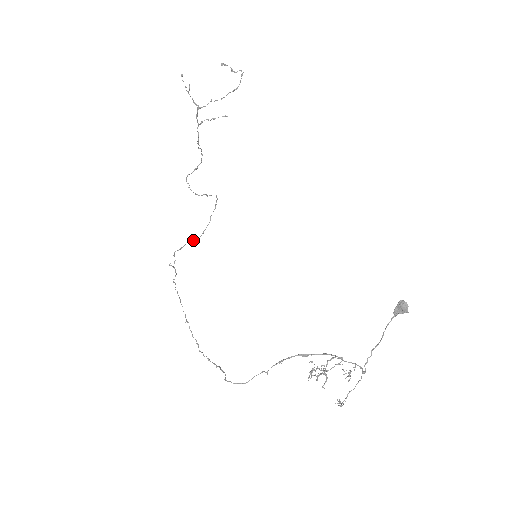
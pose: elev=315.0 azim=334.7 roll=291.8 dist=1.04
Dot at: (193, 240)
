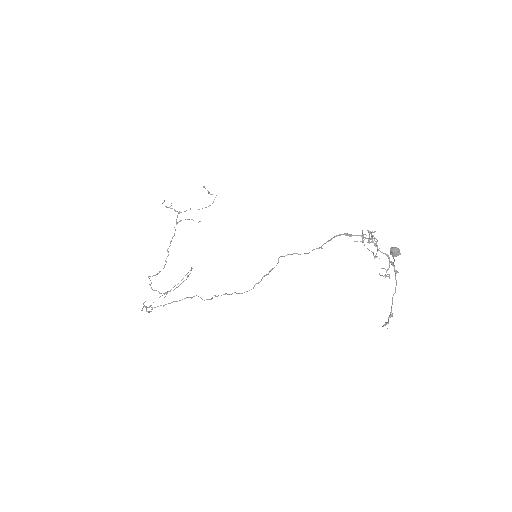
Dot at: occluded
